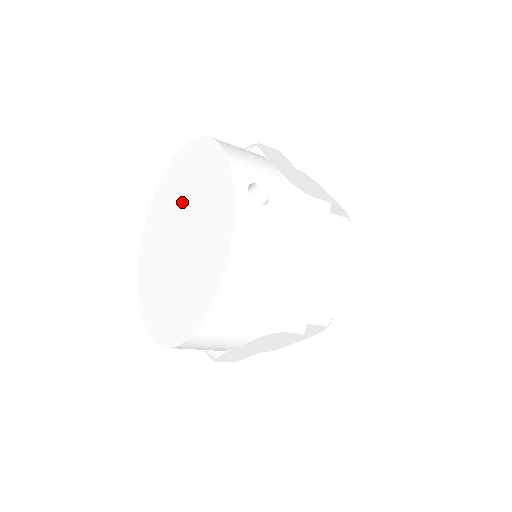
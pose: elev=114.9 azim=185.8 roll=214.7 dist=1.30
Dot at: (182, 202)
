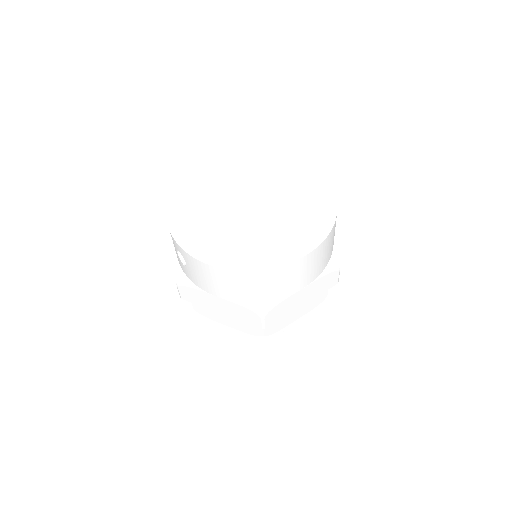
Dot at: (244, 186)
